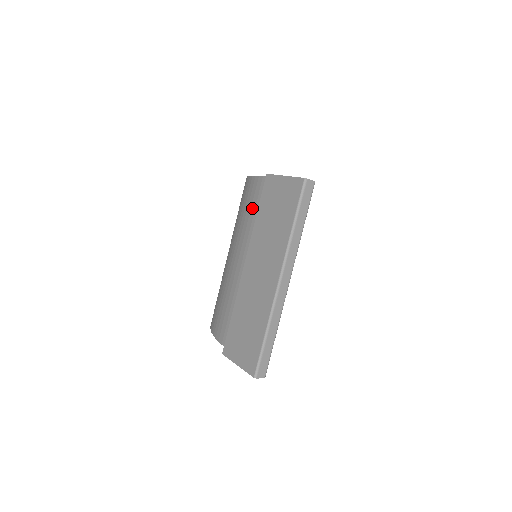
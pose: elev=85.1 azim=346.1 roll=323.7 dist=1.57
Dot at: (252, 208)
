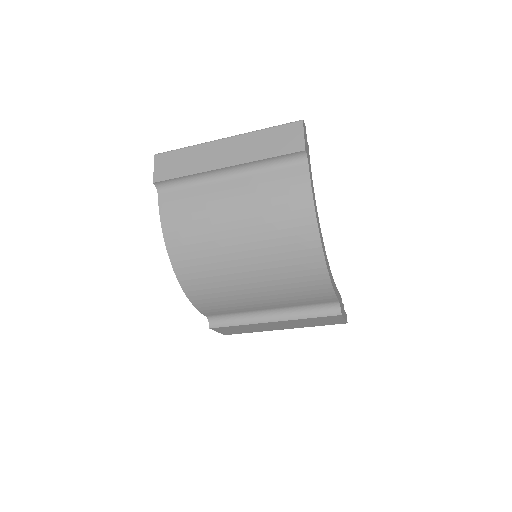
Dot at: (309, 300)
